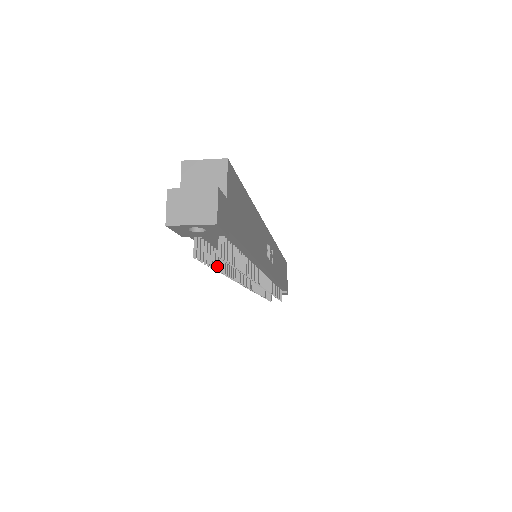
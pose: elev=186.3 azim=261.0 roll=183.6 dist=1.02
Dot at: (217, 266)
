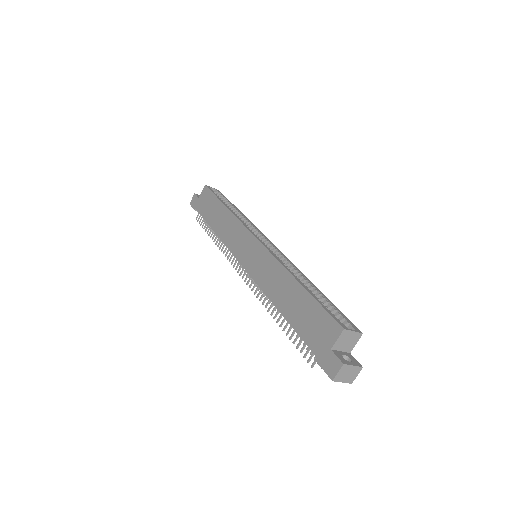
Dot at: occluded
